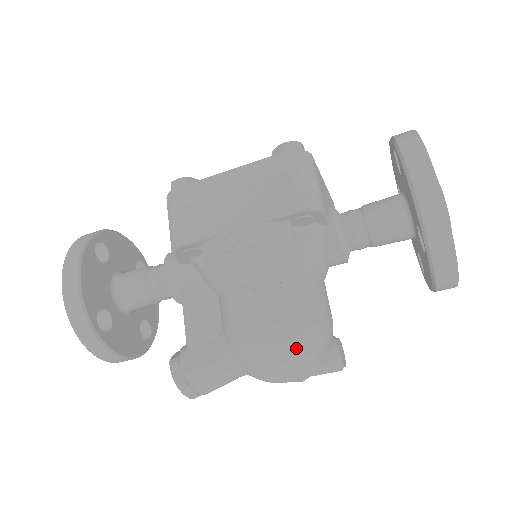
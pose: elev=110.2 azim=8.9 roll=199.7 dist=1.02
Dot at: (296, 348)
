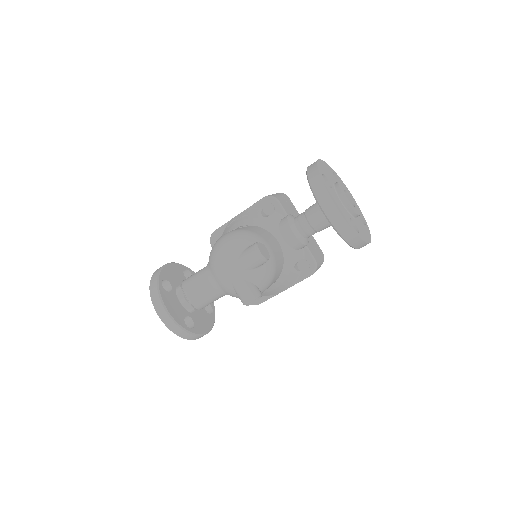
Dot at: (234, 238)
